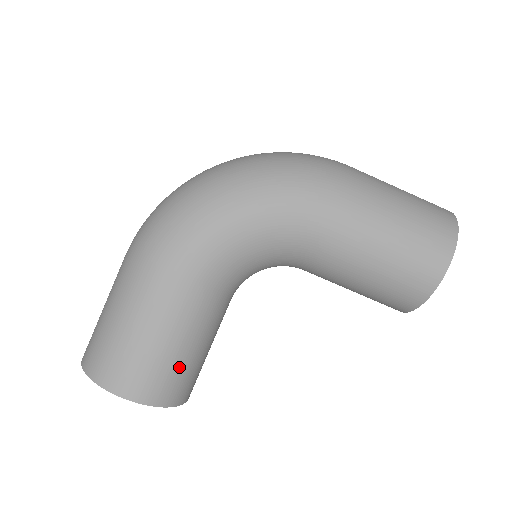
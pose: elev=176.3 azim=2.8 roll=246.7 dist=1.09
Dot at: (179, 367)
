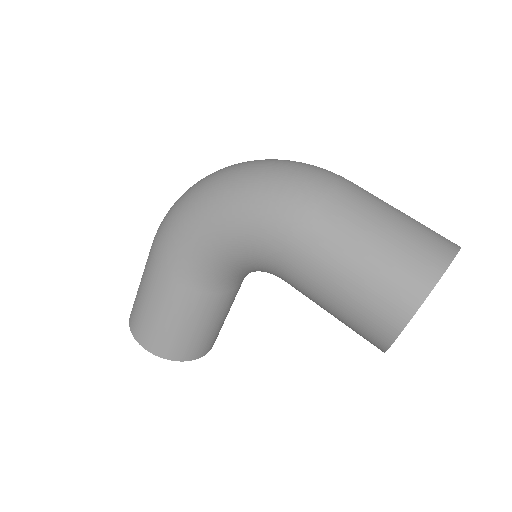
Dot at: (179, 336)
